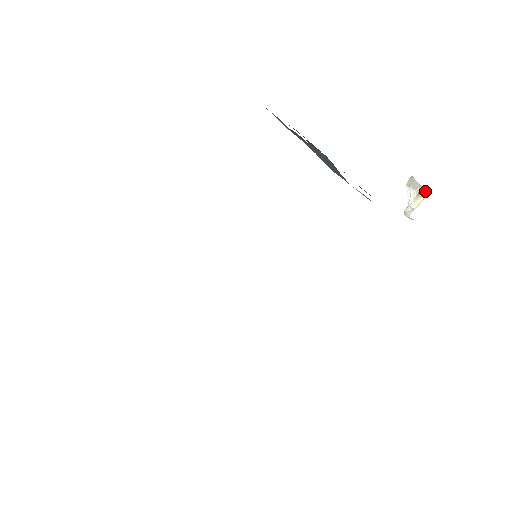
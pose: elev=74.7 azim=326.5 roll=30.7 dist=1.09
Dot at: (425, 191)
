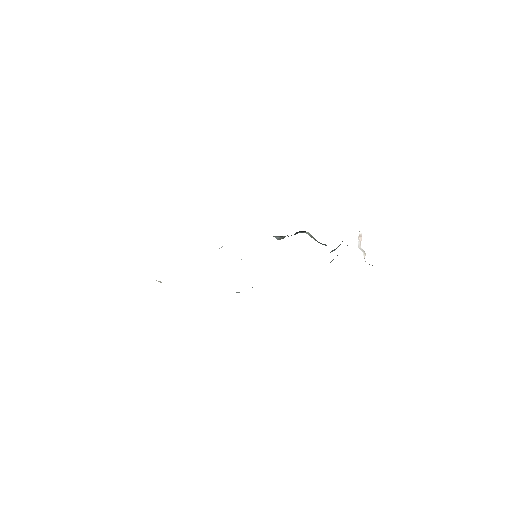
Dot at: occluded
